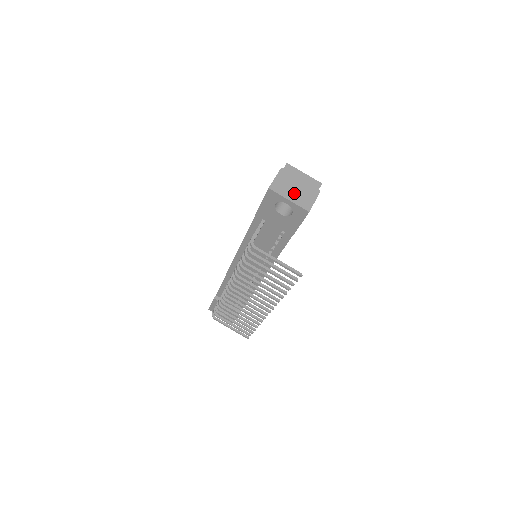
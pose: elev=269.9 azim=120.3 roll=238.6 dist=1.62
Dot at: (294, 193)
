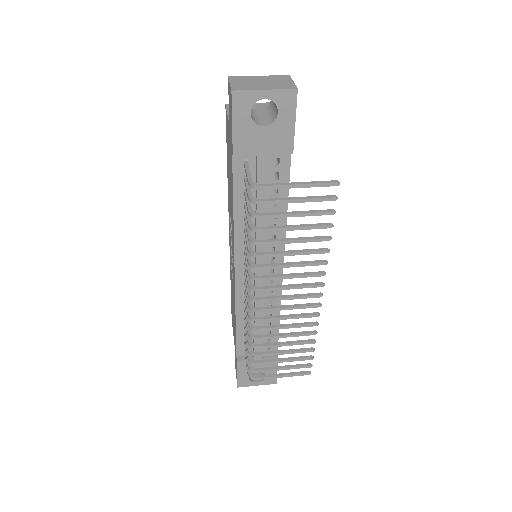
Dot at: (264, 84)
